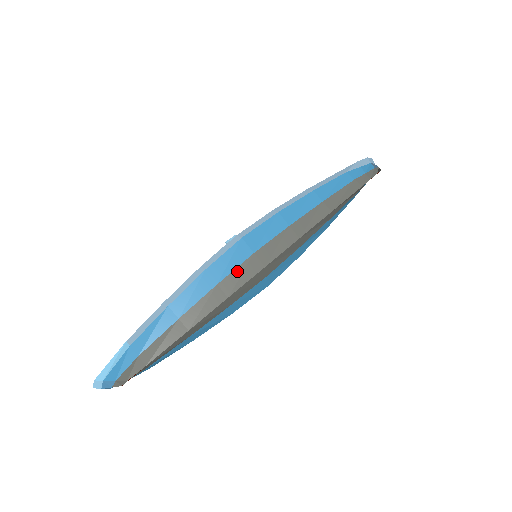
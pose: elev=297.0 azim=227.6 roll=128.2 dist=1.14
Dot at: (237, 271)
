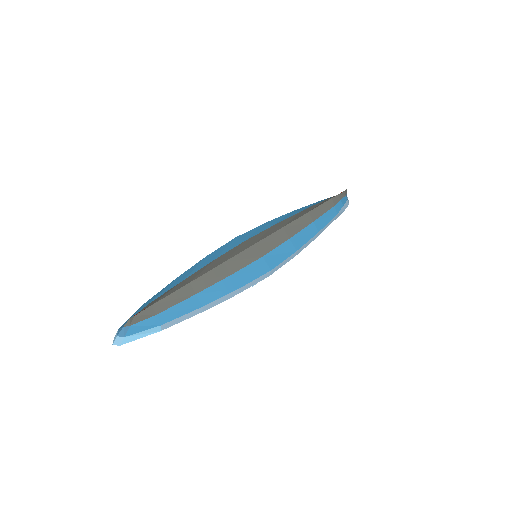
Dot at: (231, 251)
